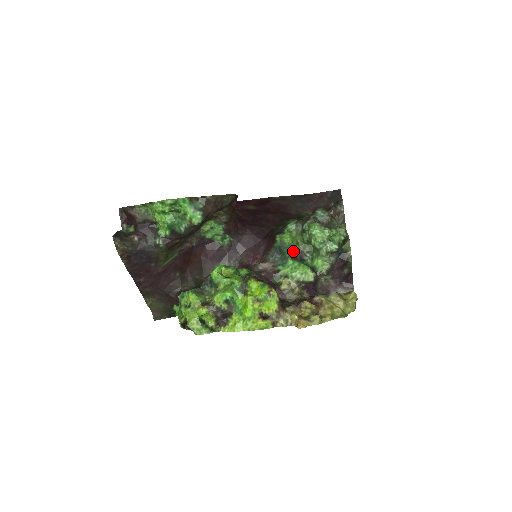
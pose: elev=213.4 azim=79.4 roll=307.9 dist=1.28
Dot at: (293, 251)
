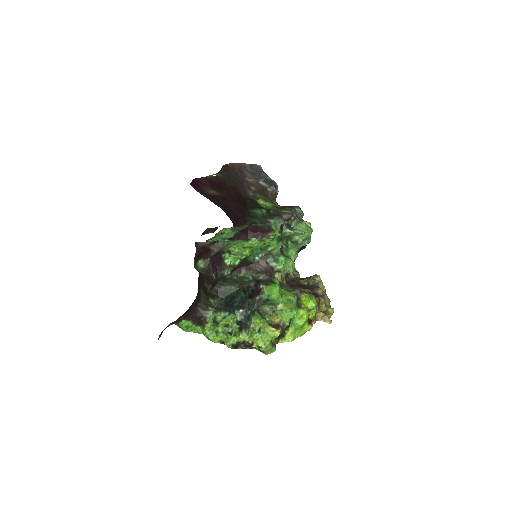
Dot at: occluded
